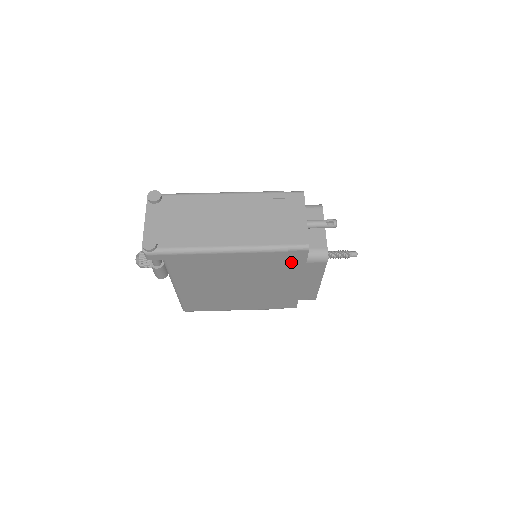
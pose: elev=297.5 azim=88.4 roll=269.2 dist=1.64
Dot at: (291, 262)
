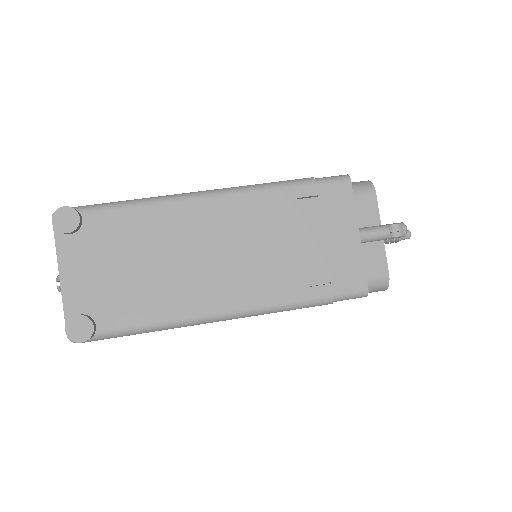
Dot at: occluded
